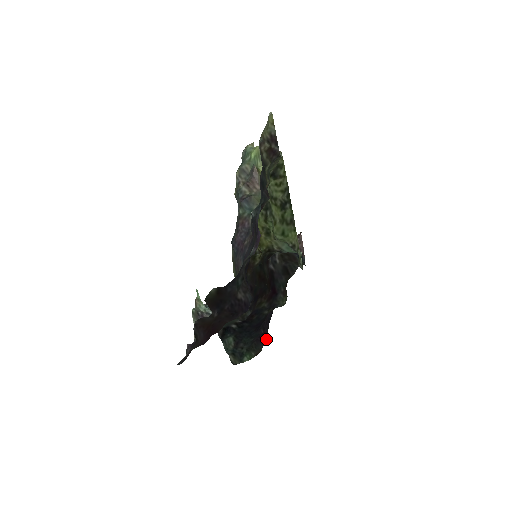
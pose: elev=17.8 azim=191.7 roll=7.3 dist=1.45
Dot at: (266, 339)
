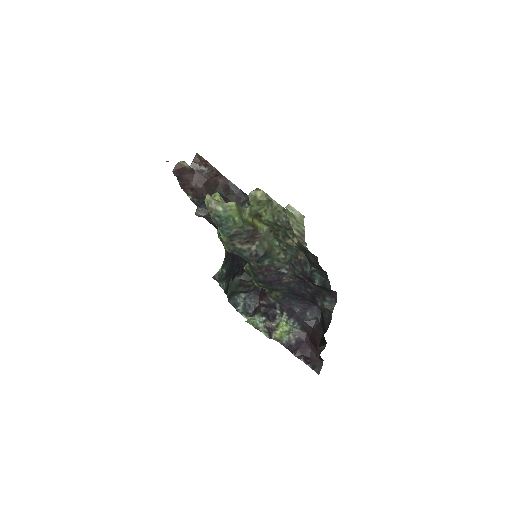
Dot at: occluded
